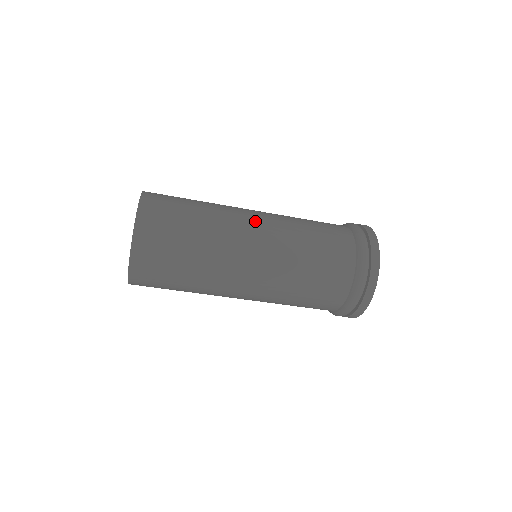
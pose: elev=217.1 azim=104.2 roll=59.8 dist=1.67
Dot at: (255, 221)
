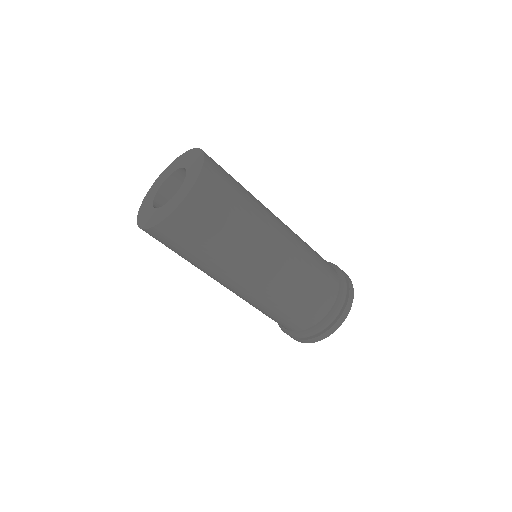
Dot at: occluded
